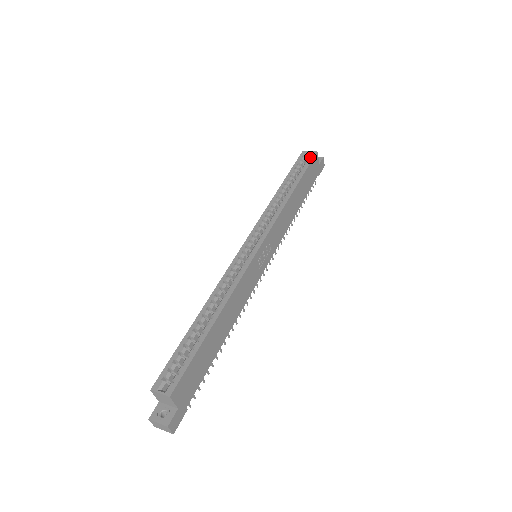
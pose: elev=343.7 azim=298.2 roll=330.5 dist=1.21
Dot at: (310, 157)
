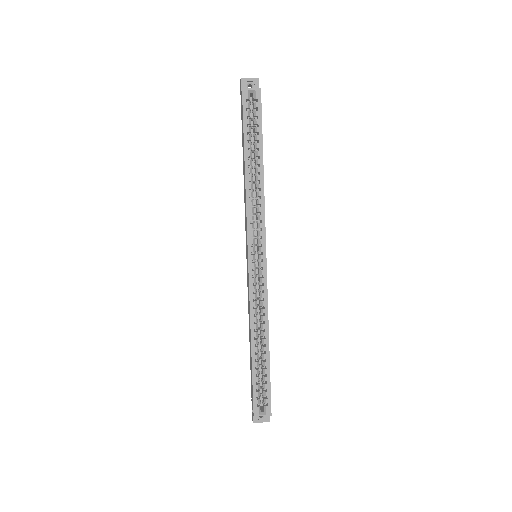
Dot at: (257, 102)
